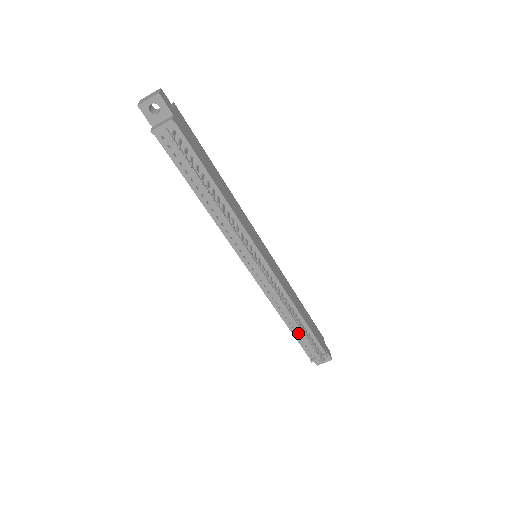
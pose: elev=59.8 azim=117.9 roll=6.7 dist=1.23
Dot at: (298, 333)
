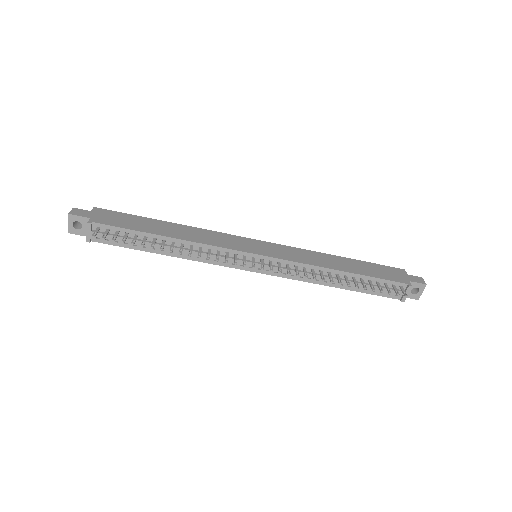
Dot at: (360, 287)
